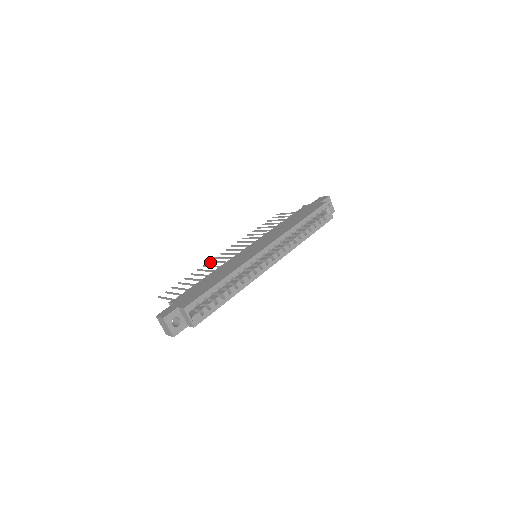
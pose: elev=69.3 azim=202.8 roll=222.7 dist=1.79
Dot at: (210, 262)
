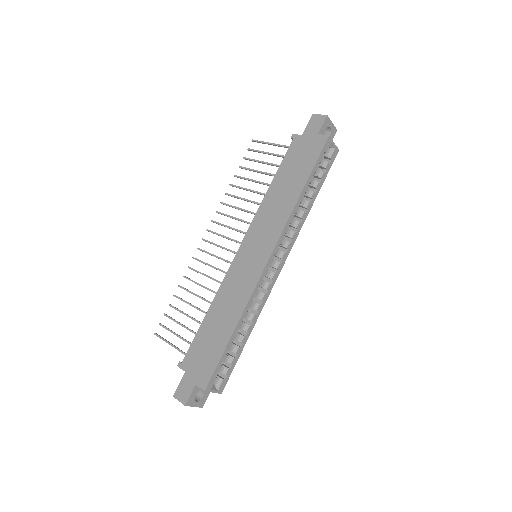
Dot at: occluded
